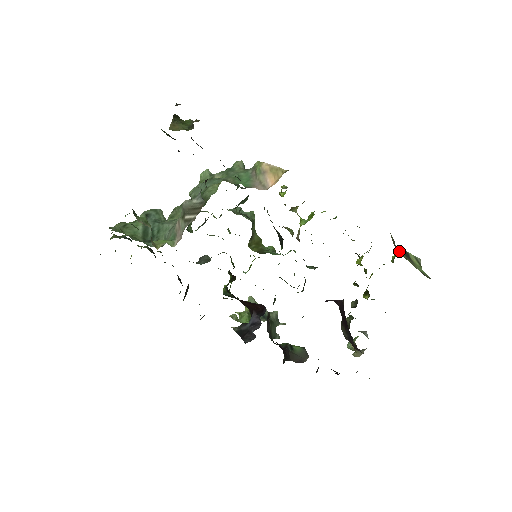
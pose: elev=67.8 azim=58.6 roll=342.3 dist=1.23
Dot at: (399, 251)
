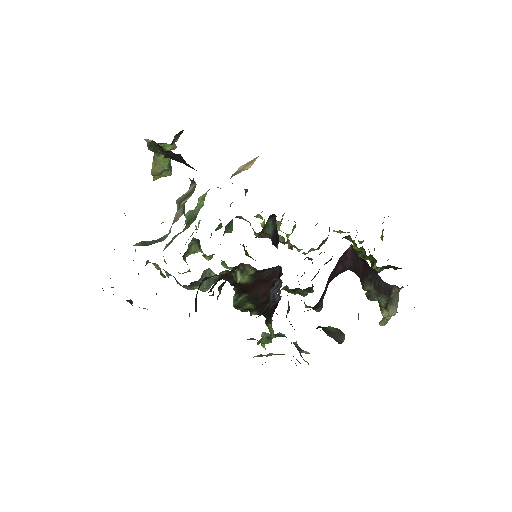
Dot at: occluded
